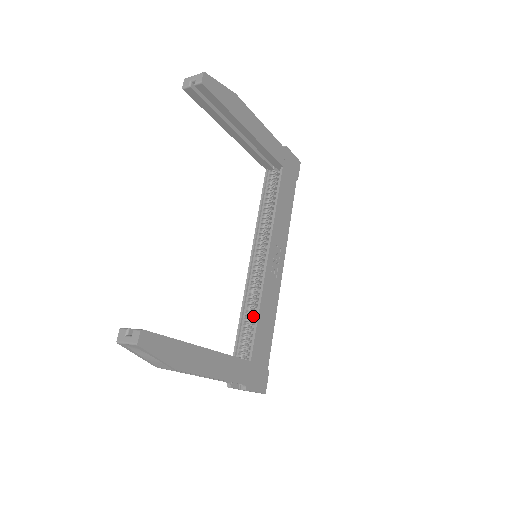
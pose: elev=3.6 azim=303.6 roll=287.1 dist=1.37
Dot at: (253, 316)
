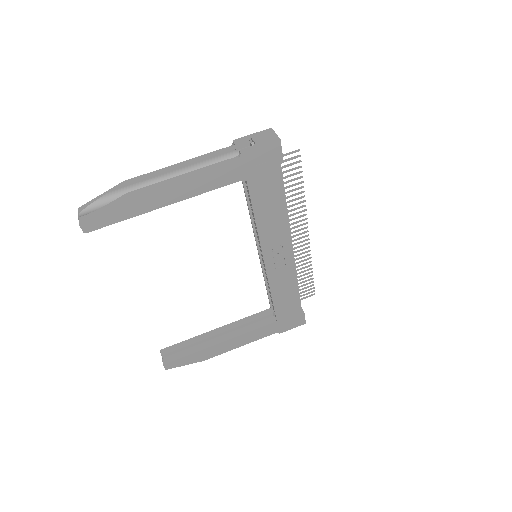
Dot at: occluded
